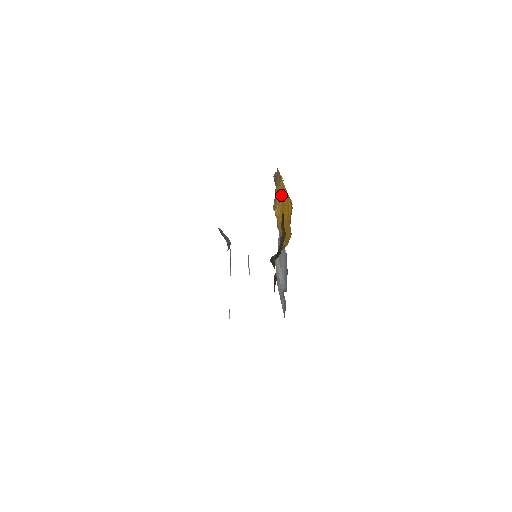
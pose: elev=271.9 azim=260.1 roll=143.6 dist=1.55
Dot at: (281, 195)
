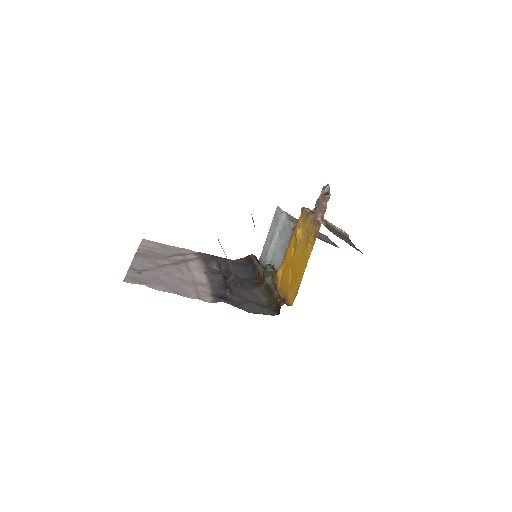
Dot at: (304, 251)
